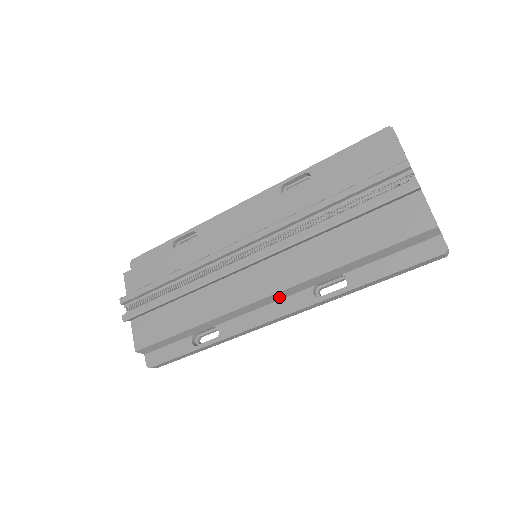
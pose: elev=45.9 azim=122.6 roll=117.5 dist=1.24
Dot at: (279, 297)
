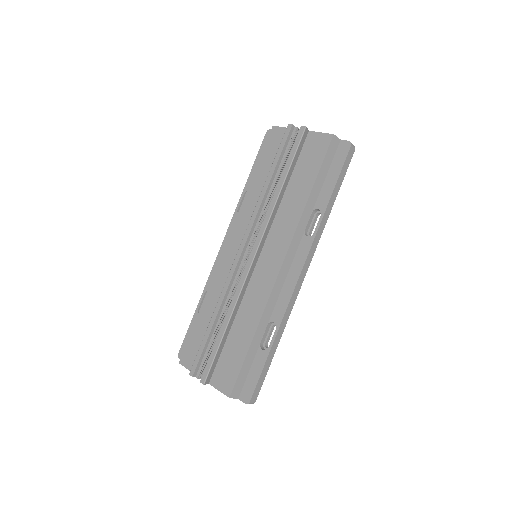
Dot at: (290, 259)
